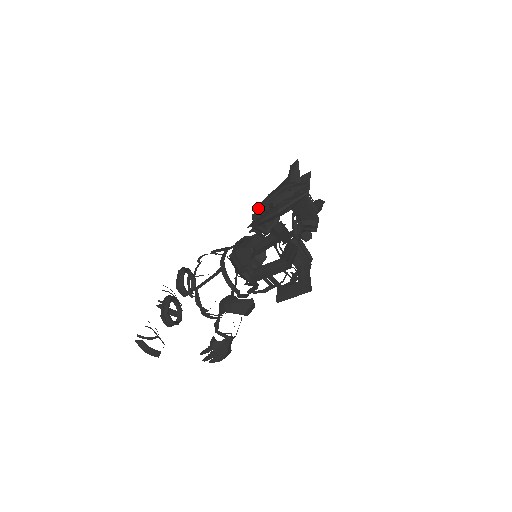
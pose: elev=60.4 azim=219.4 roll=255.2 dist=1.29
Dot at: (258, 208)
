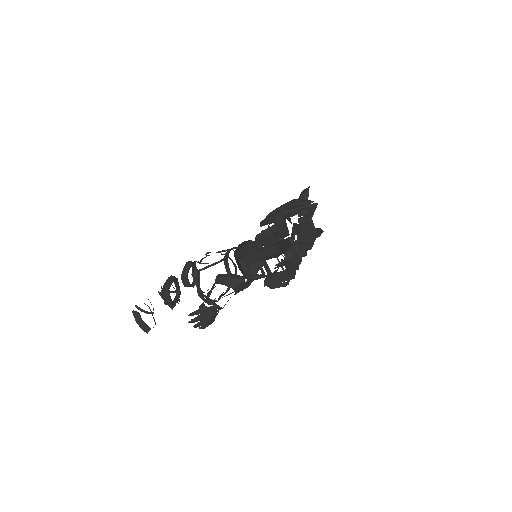
Dot at: (268, 215)
